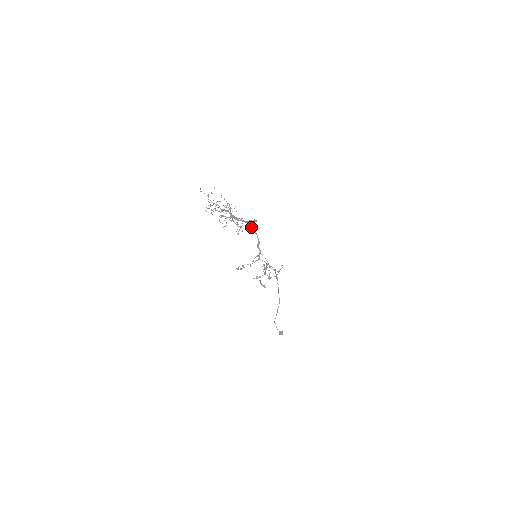
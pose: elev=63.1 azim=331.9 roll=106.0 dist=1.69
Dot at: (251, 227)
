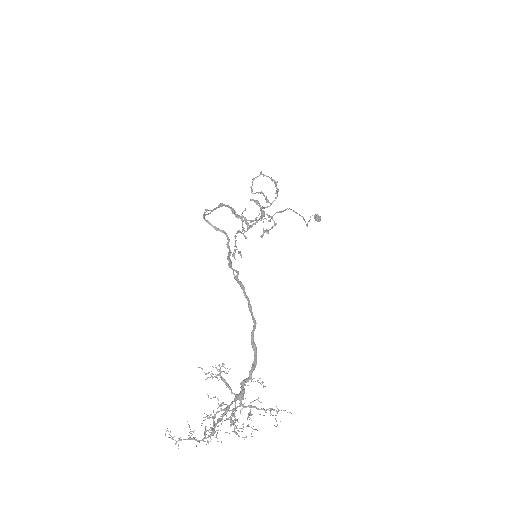
Dot at: occluded
